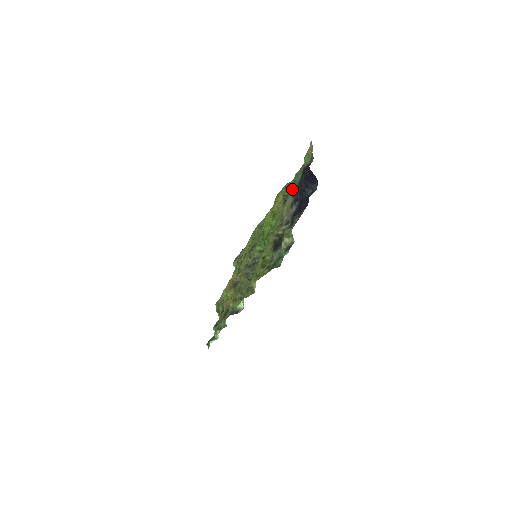
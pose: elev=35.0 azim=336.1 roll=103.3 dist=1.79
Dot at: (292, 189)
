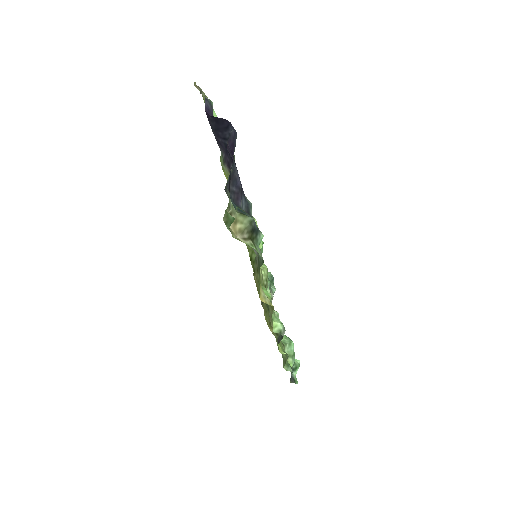
Dot at: occluded
